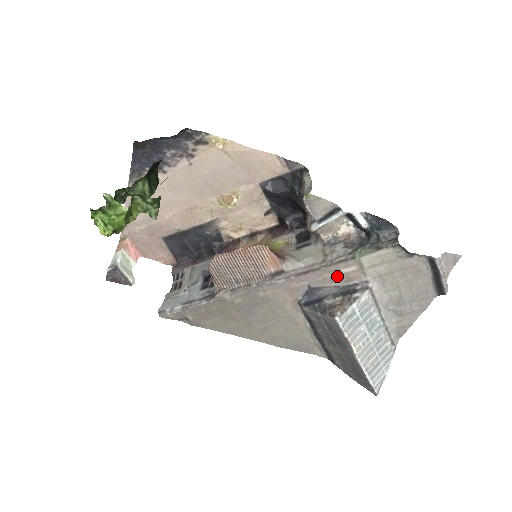
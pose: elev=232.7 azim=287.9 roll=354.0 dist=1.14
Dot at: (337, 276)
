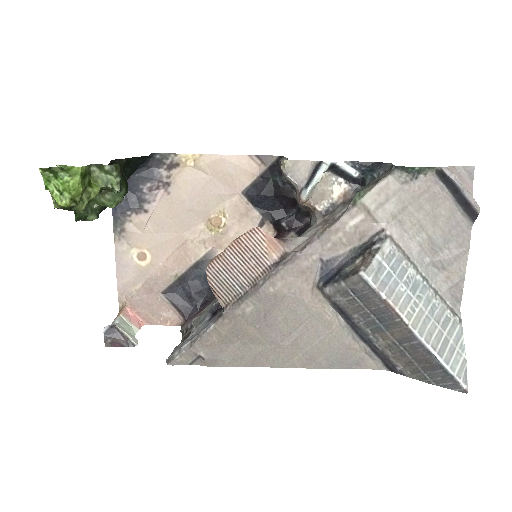
Dot at: (347, 235)
